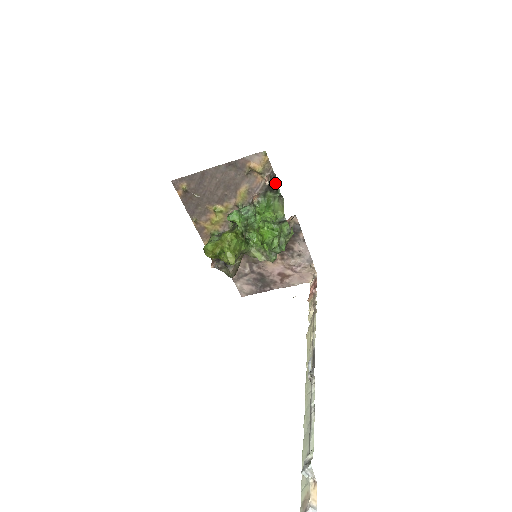
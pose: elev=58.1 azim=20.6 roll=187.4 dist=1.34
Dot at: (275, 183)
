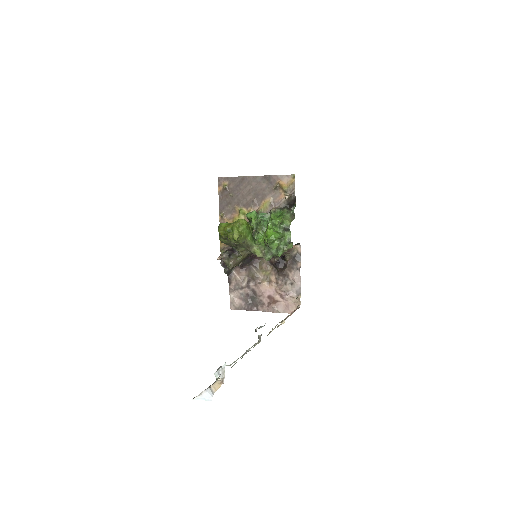
Dot at: (293, 205)
